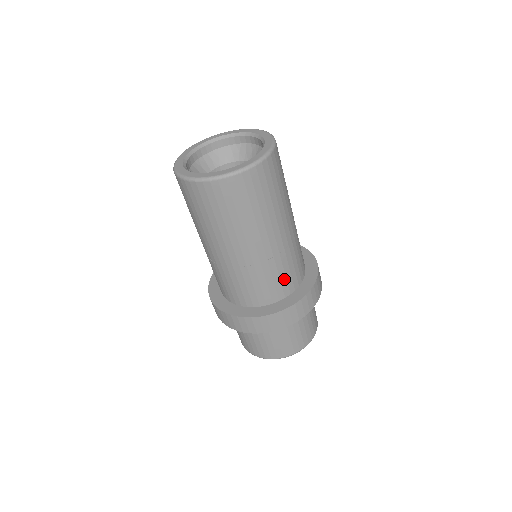
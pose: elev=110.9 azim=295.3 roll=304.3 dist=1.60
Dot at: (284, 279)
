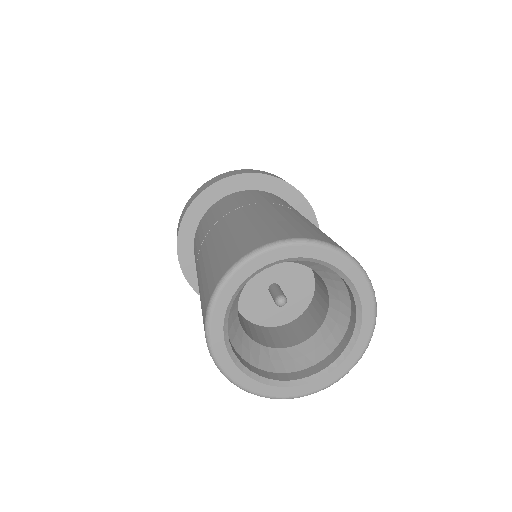
Dot at: occluded
